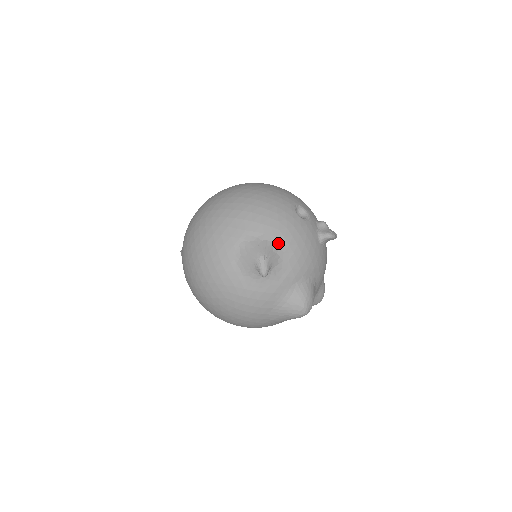
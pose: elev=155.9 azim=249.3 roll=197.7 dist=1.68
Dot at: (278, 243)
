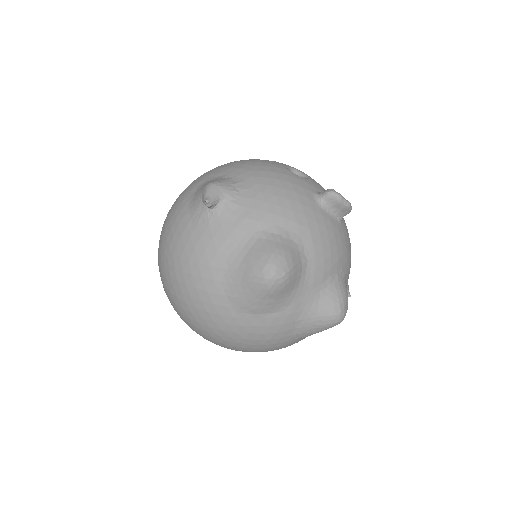
Dot at: (242, 180)
